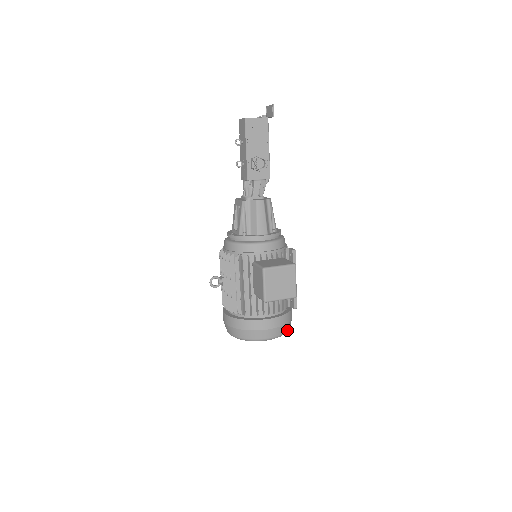
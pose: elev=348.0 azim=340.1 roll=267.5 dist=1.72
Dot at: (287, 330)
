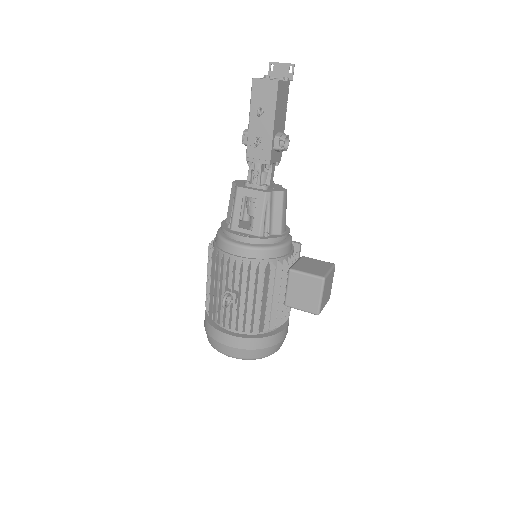
Dot at: occluded
